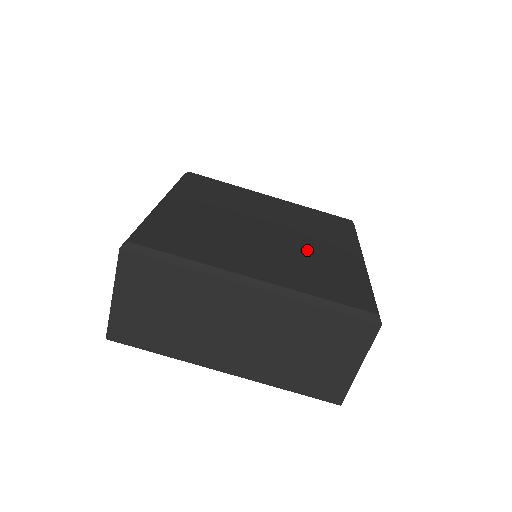
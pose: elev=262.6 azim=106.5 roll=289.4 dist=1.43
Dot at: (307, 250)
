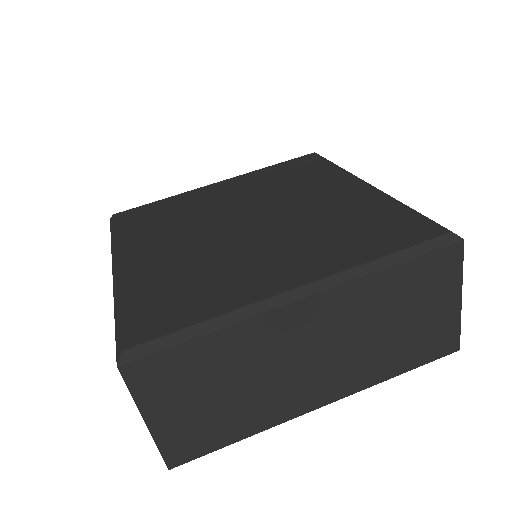
Dot at: (311, 213)
